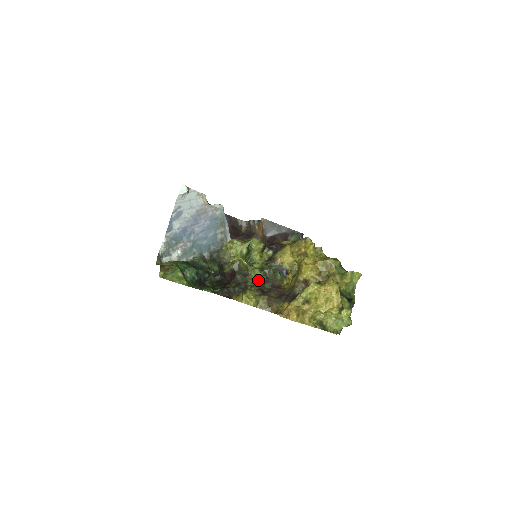
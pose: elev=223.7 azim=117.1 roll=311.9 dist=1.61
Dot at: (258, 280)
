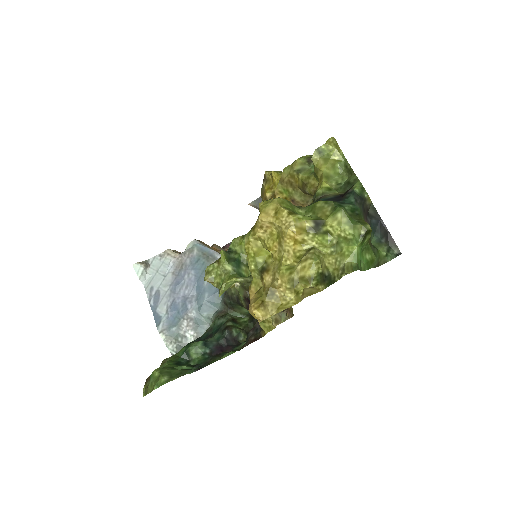
Dot at: occluded
